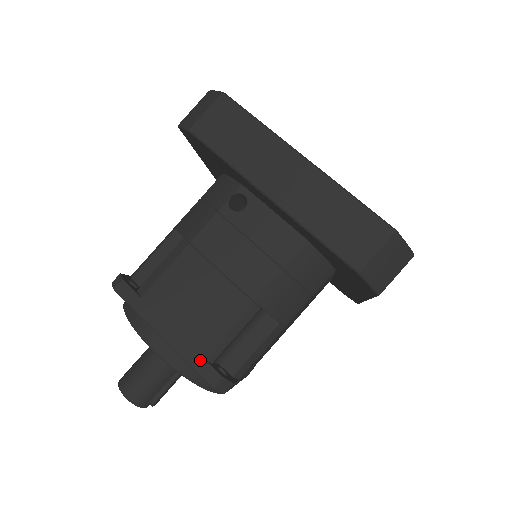
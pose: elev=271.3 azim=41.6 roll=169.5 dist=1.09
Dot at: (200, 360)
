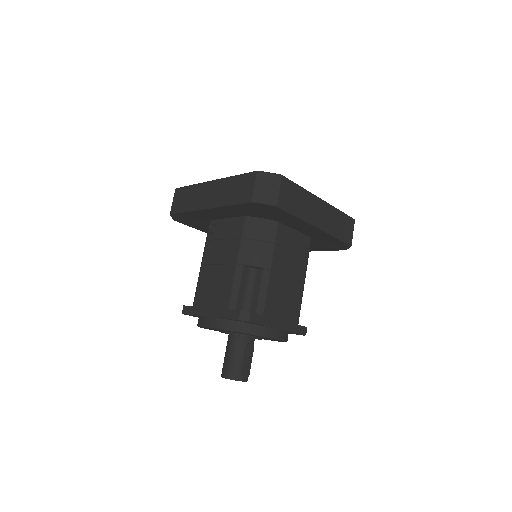
Dot at: (227, 312)
